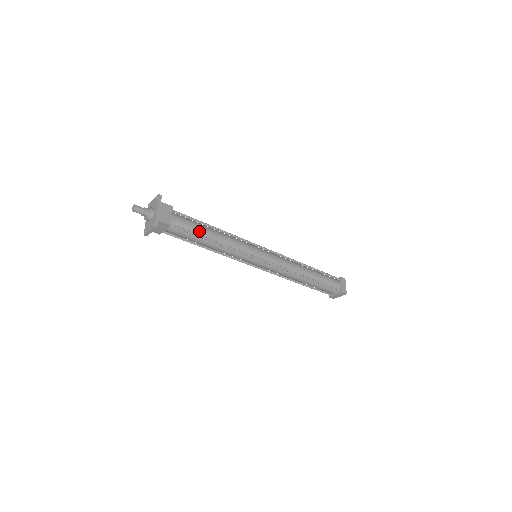
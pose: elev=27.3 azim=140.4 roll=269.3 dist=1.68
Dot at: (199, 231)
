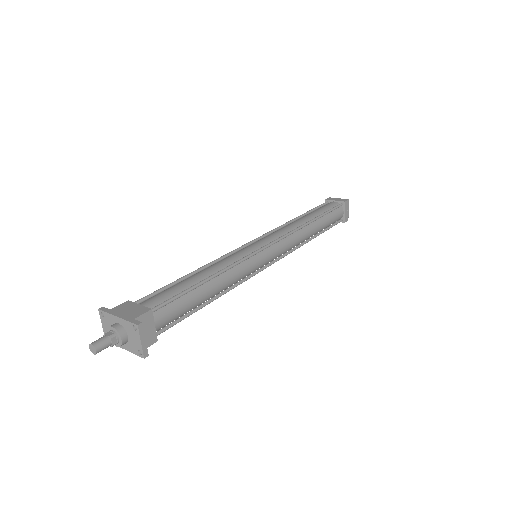
Dot at: (183, 287)
